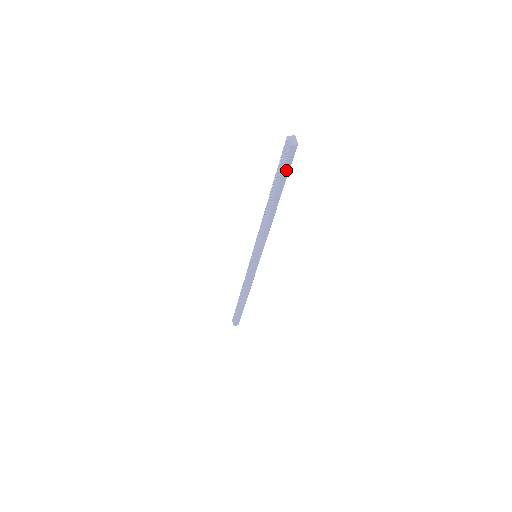
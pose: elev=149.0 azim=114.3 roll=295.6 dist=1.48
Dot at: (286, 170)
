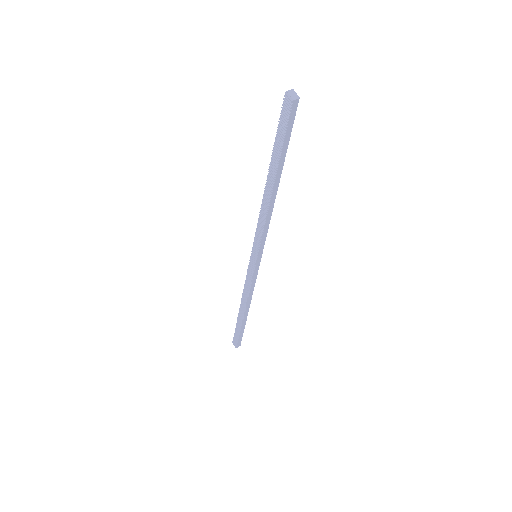
Dot at: (287, 136)
